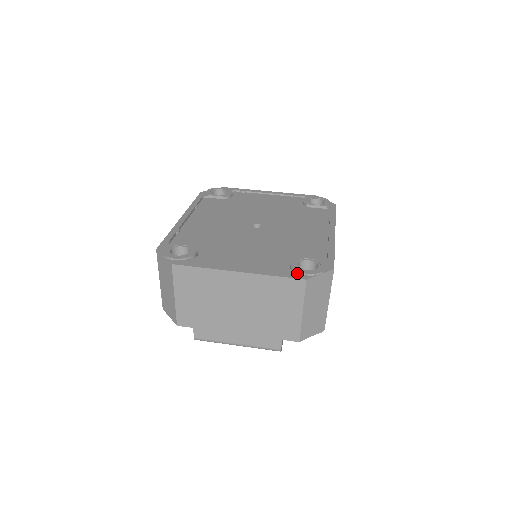
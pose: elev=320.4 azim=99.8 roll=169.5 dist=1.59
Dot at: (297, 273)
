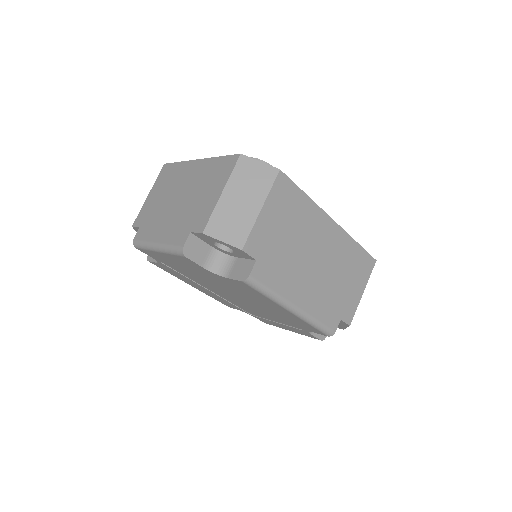
Dot at: occluded
